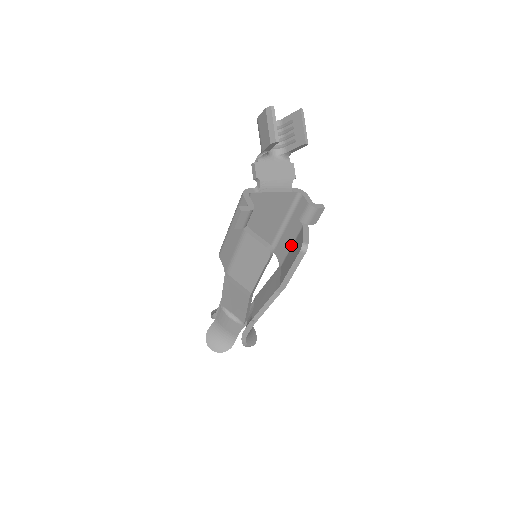
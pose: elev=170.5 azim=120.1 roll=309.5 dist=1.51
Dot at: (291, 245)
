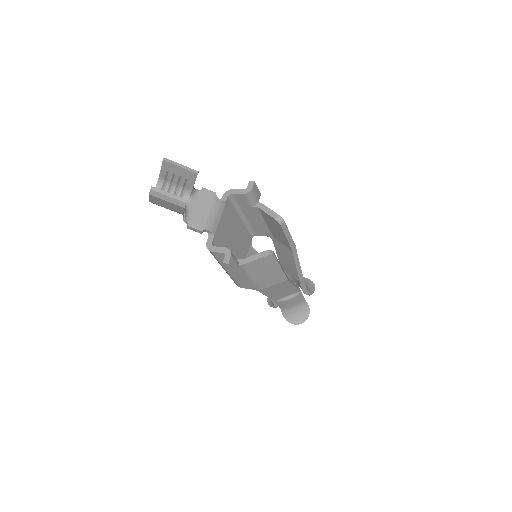
Dot at: (264, 223)
